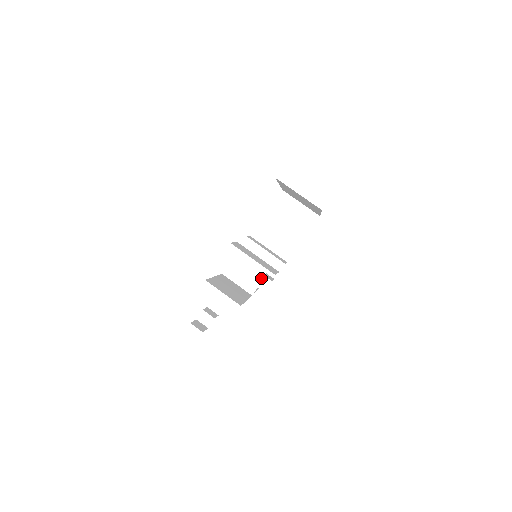
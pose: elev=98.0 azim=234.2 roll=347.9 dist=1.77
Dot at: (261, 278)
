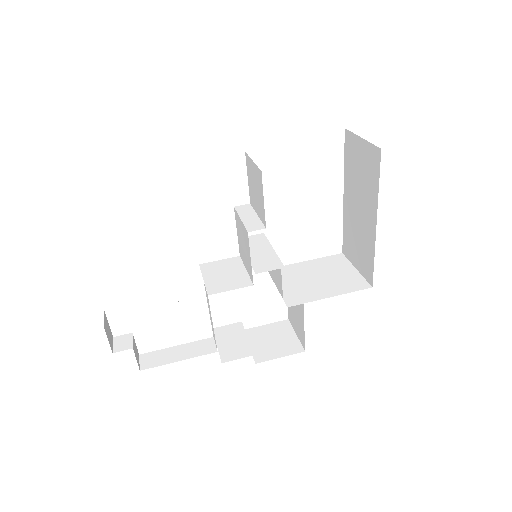
Dot at: (239, 286)
